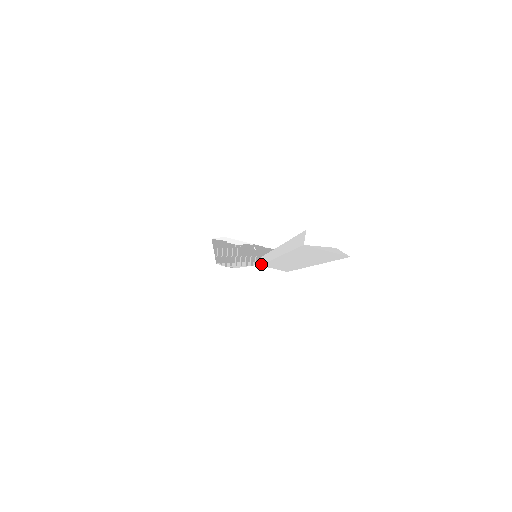
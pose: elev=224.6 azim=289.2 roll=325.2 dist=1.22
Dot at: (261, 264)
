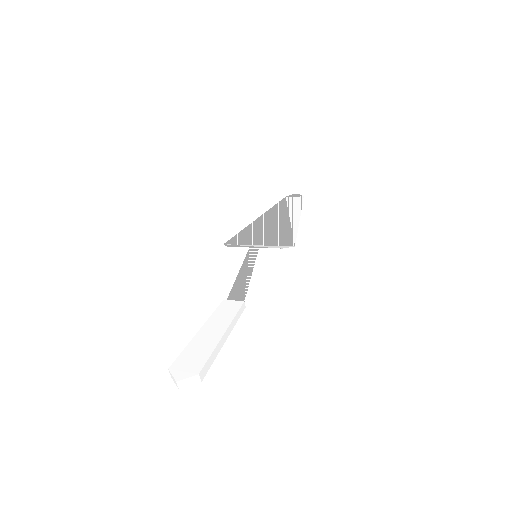
Dot at: occluded
